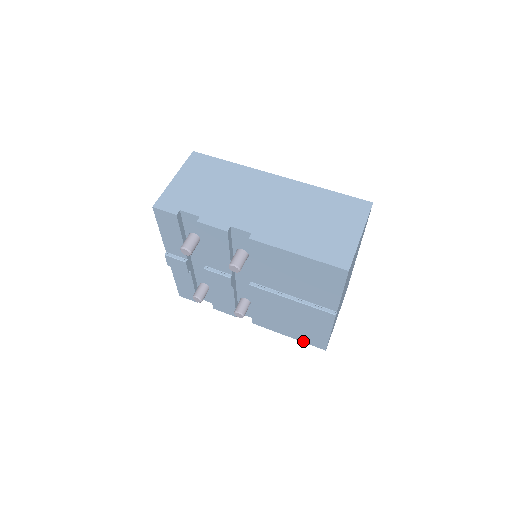
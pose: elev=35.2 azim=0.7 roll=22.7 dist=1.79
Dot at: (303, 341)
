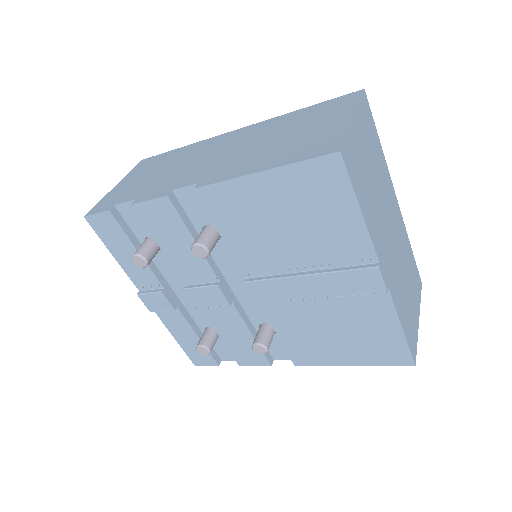
Dot at: (374, 364)
